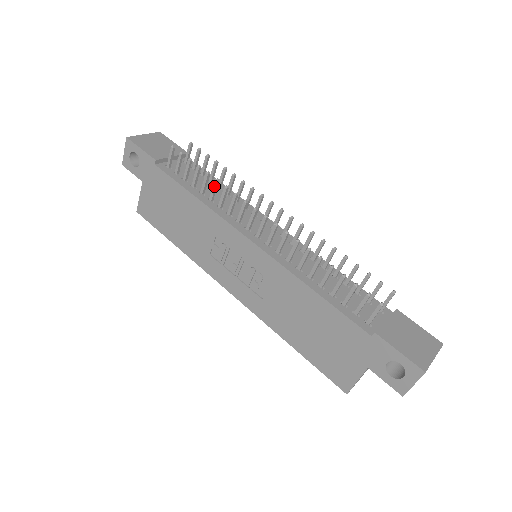
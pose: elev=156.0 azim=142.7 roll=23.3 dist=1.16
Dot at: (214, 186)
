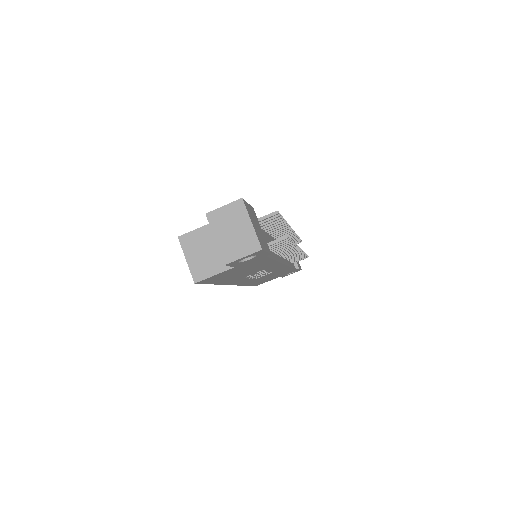
Dot at: occluded
